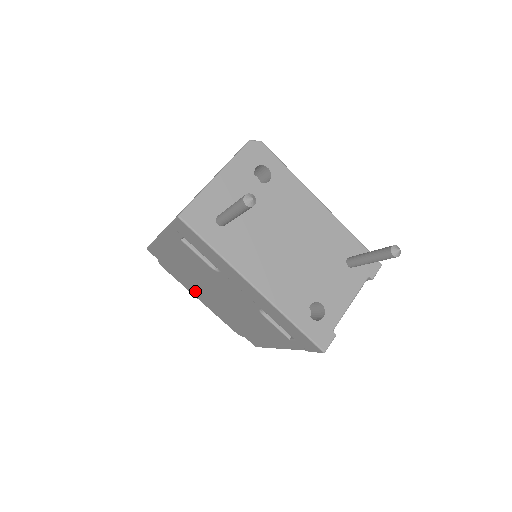
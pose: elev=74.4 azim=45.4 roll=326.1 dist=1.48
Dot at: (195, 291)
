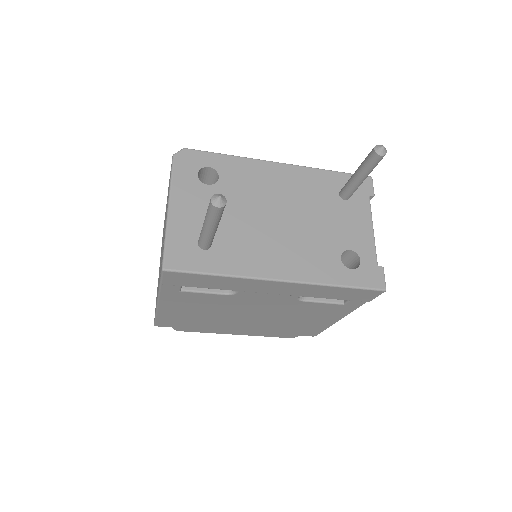
Dot at: (225, 329)
